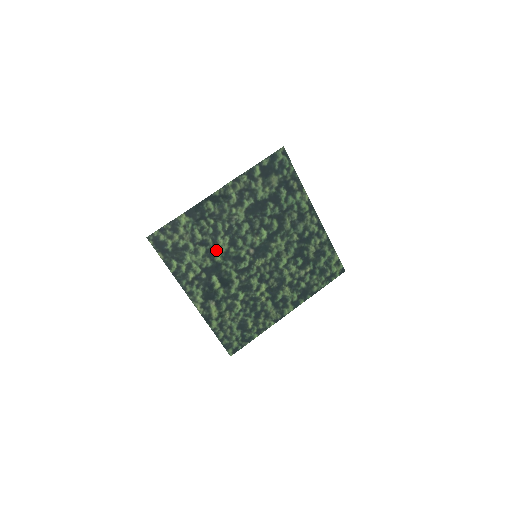
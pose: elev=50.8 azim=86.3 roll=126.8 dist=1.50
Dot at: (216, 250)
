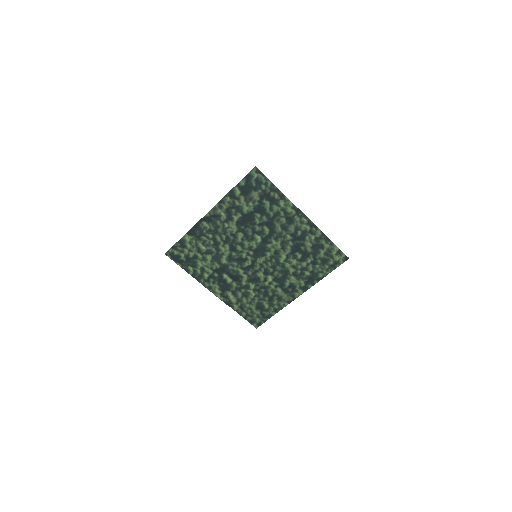
Dot at: (221, 256)
